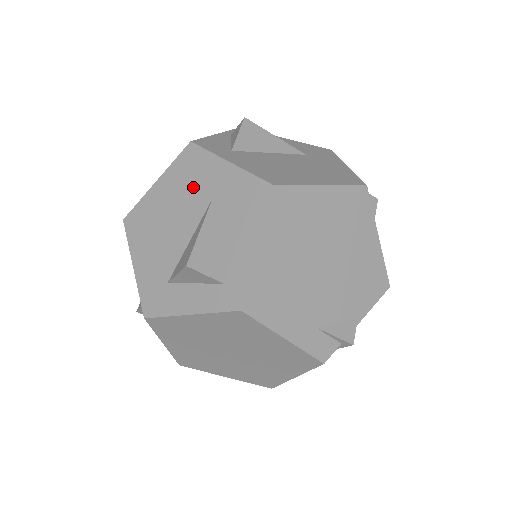
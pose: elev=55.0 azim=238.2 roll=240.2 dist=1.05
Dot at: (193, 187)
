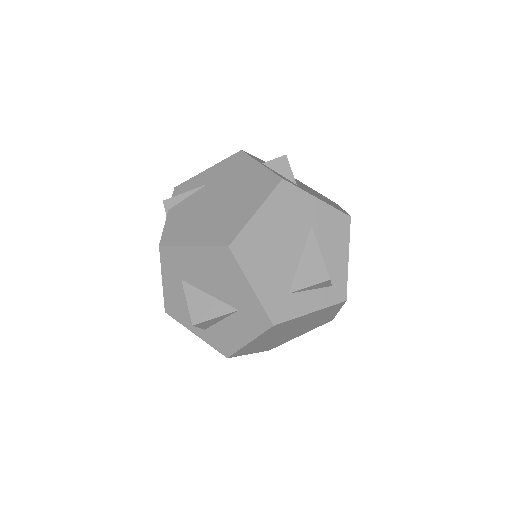
Dot at: (294, 217)
